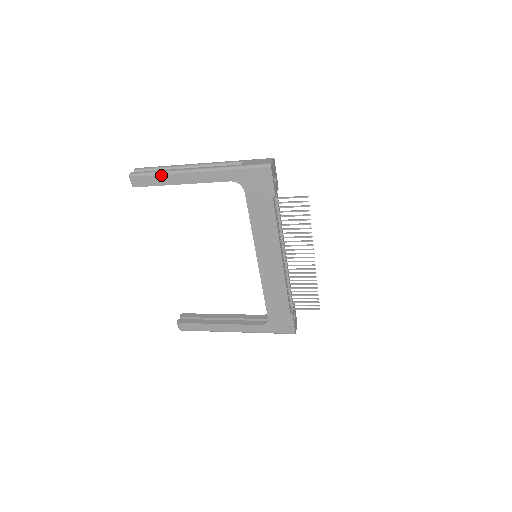
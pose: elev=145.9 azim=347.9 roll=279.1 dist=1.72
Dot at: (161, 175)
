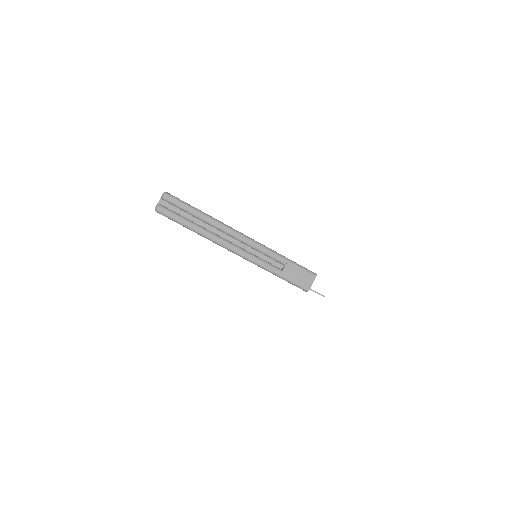
Dot at: occluded
